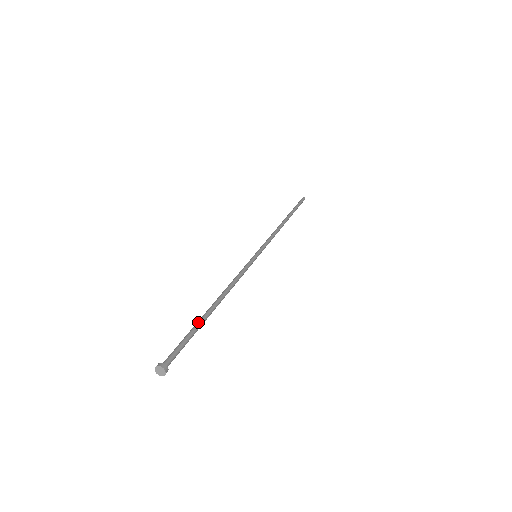
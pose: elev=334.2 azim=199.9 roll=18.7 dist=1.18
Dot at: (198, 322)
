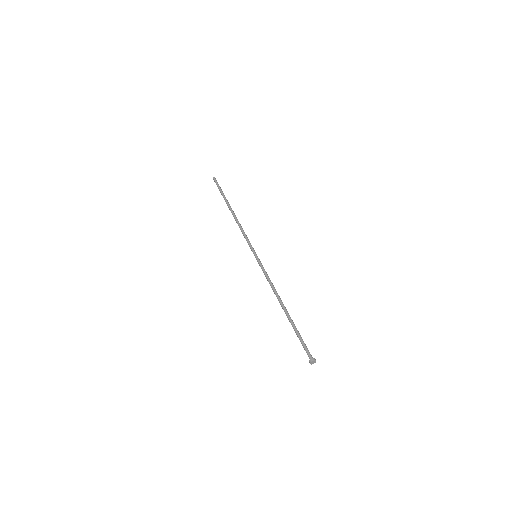
Dot at: (292, 325)
